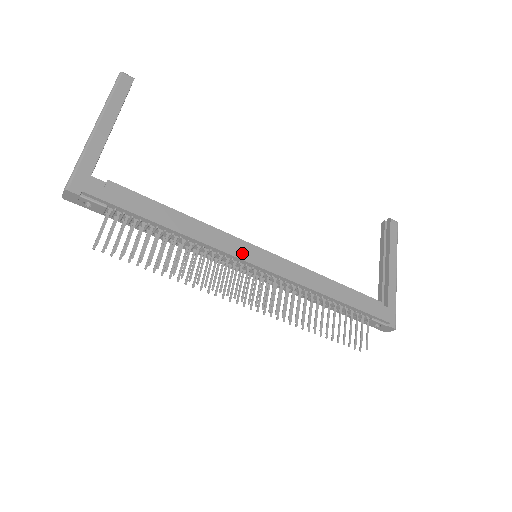
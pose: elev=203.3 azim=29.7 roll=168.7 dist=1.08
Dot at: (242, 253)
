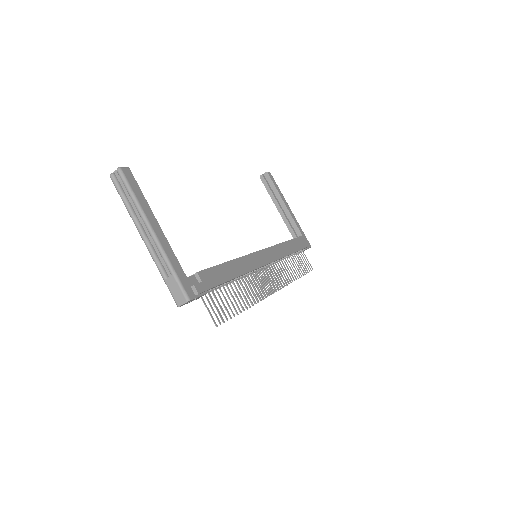
Dot at: (260, 261)
